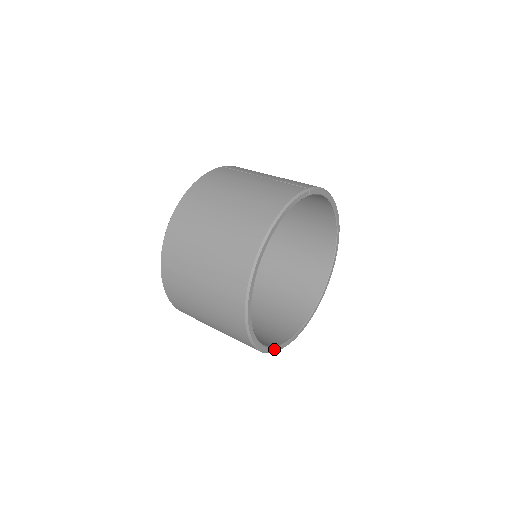
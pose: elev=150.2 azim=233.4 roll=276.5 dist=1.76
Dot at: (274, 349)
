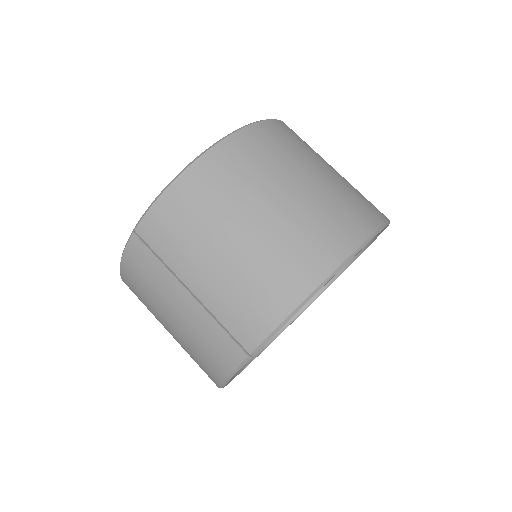
Dot at: occluded
